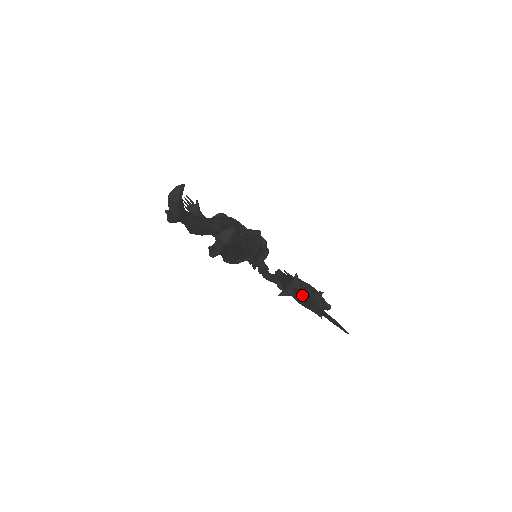
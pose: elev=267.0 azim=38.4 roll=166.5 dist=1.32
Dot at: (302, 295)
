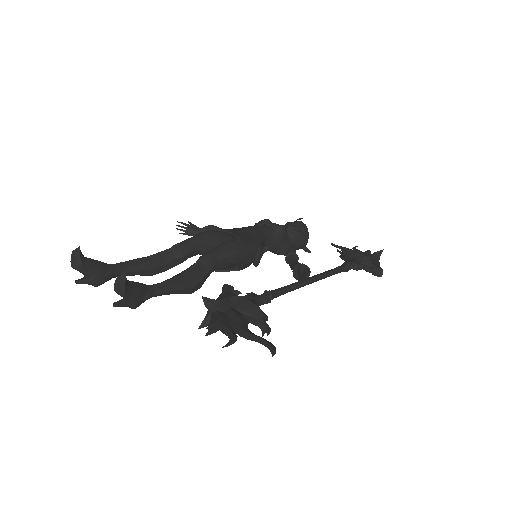
Dot at: (214, 322)
